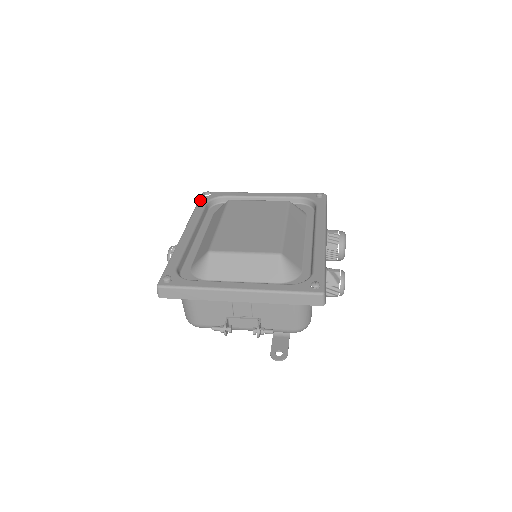
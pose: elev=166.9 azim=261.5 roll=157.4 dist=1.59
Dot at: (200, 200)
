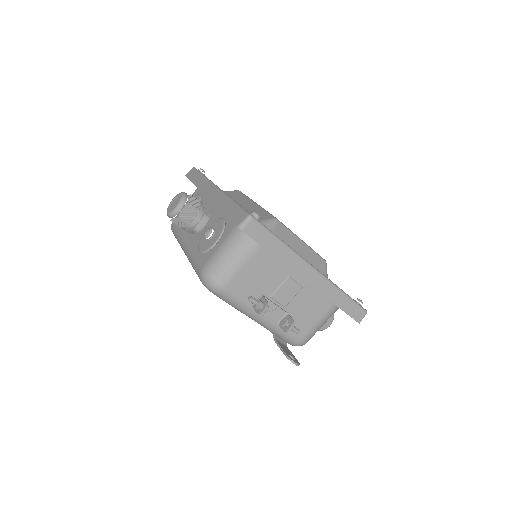
Dot at: occluded
